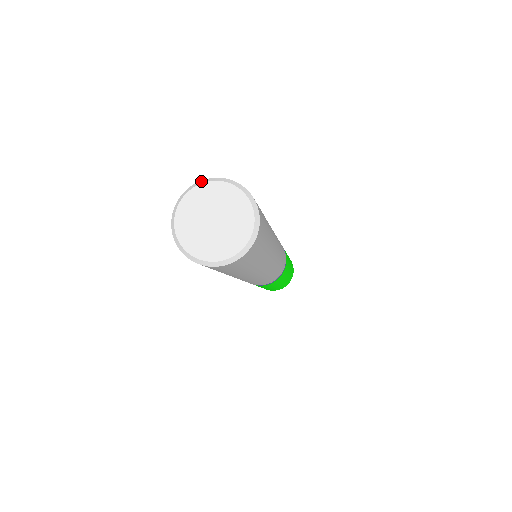
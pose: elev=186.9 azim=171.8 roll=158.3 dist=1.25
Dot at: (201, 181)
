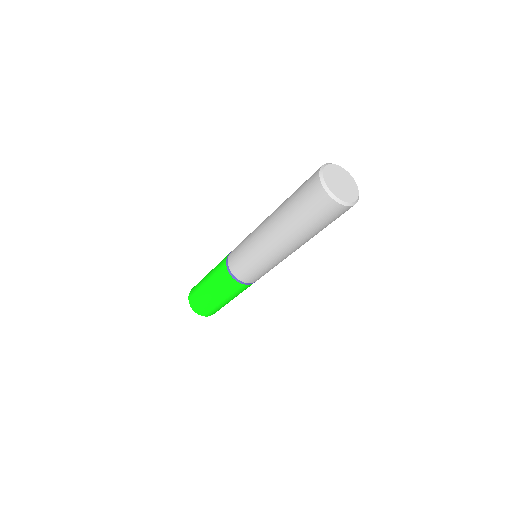
Dot at: (325, 164)
